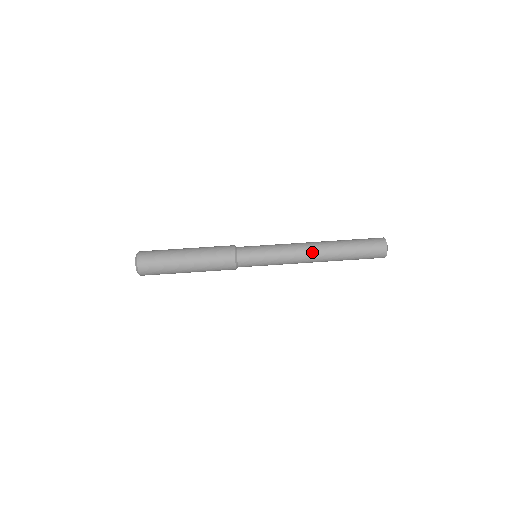
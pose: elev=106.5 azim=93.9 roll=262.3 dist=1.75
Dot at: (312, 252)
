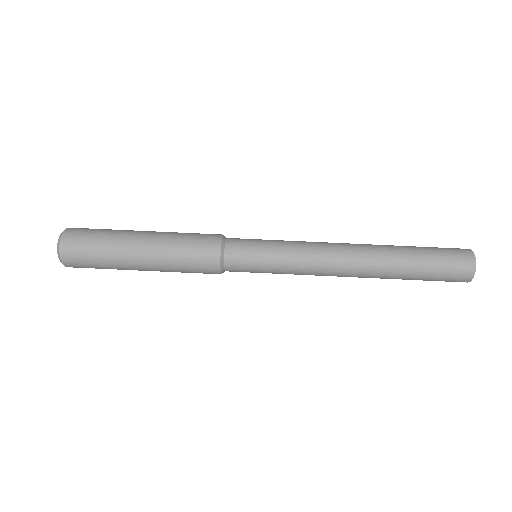
Dot at: (348, 268)
